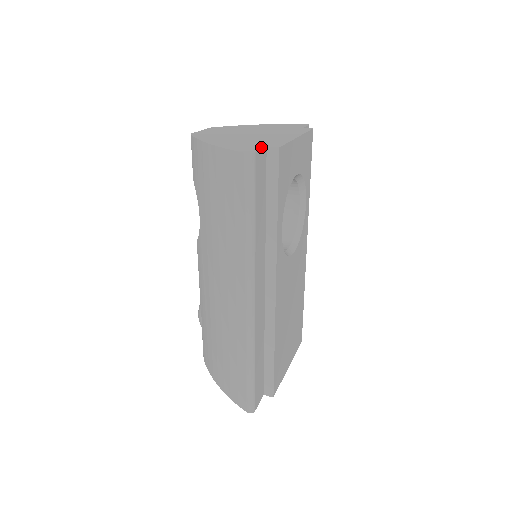
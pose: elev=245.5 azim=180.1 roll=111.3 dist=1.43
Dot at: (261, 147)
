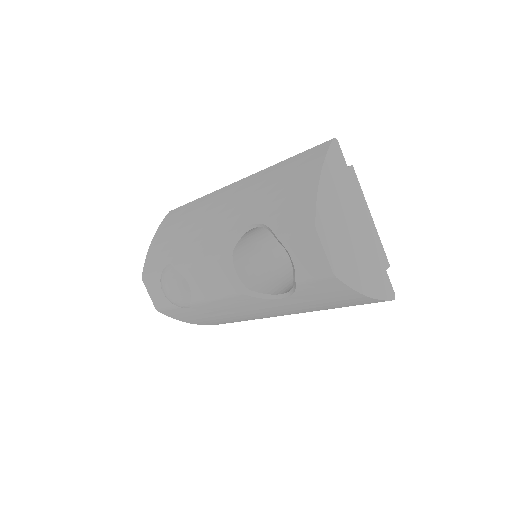
Dot at: (387, 276)
